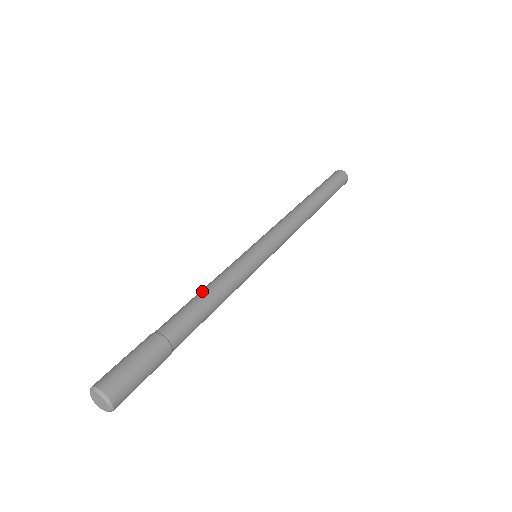
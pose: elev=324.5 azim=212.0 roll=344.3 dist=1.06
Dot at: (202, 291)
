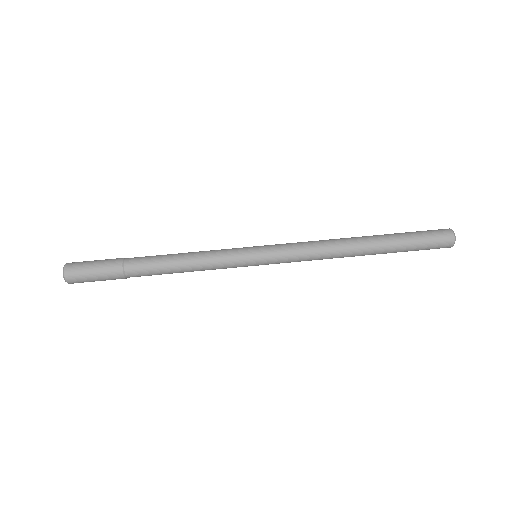
Dot at: (179, 255)
